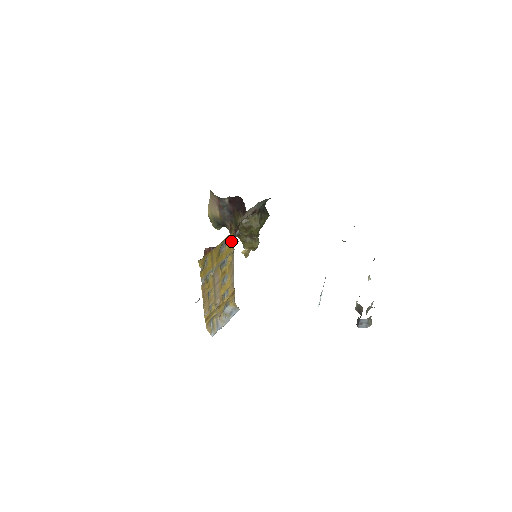
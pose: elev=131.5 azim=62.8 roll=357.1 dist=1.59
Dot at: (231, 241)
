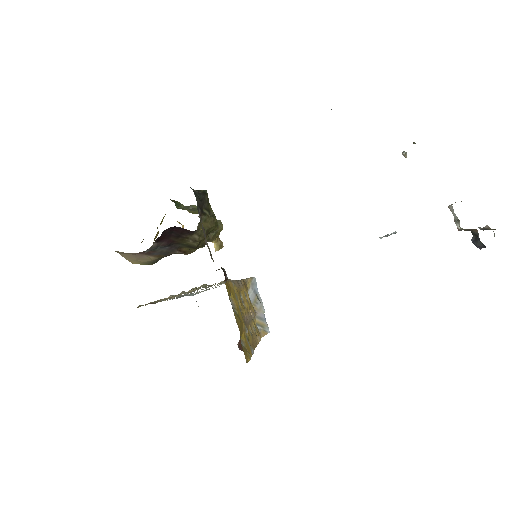
Dot at: occluded
